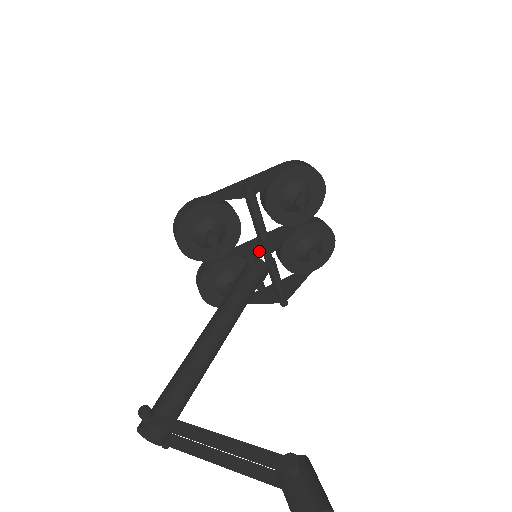
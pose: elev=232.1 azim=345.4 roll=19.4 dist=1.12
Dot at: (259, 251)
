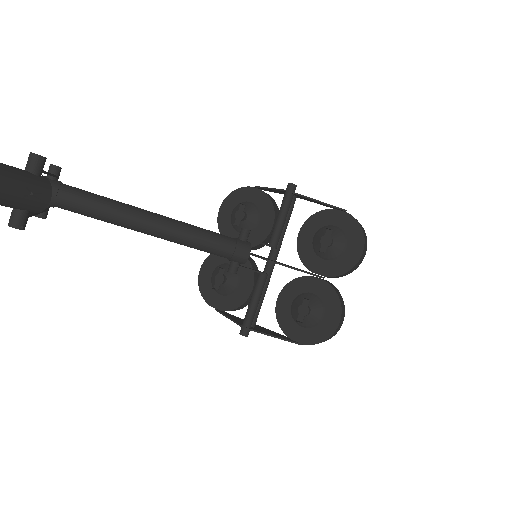
Dot at: occluded
